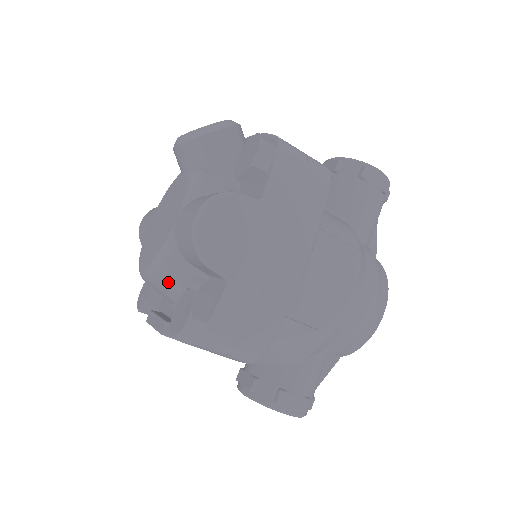
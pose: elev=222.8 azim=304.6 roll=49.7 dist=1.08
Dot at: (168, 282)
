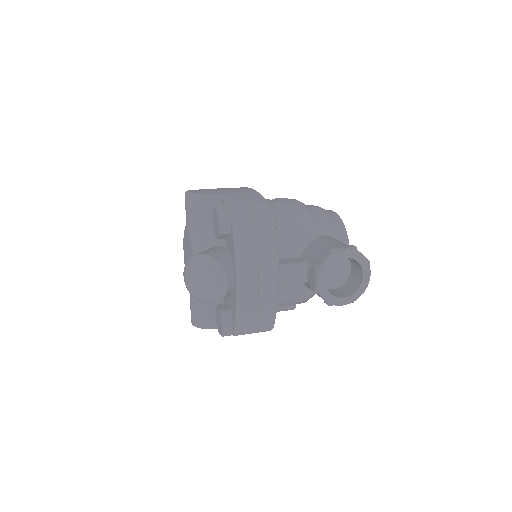
Dot at: occluded
